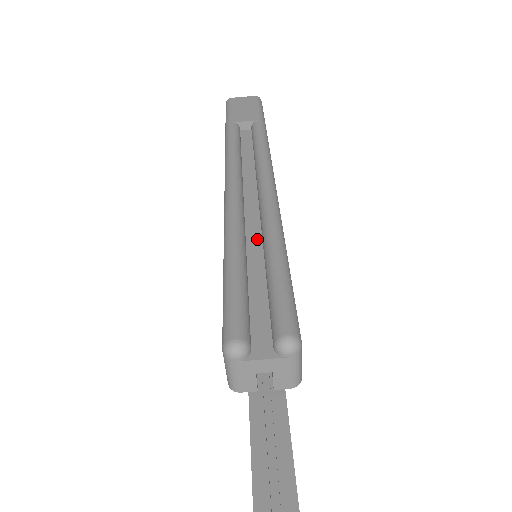
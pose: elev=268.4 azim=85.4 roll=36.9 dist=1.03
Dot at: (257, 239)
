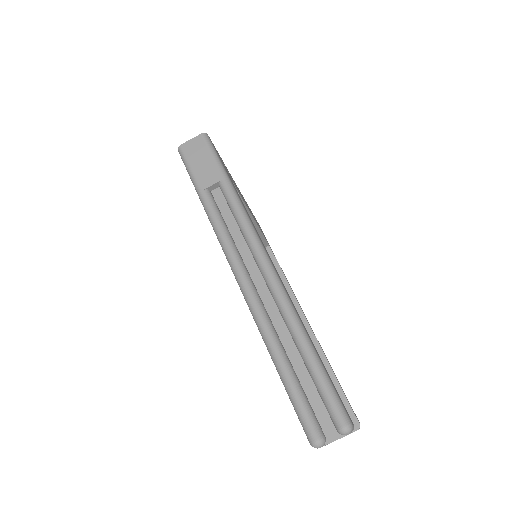
Dot at: (287, 335)
